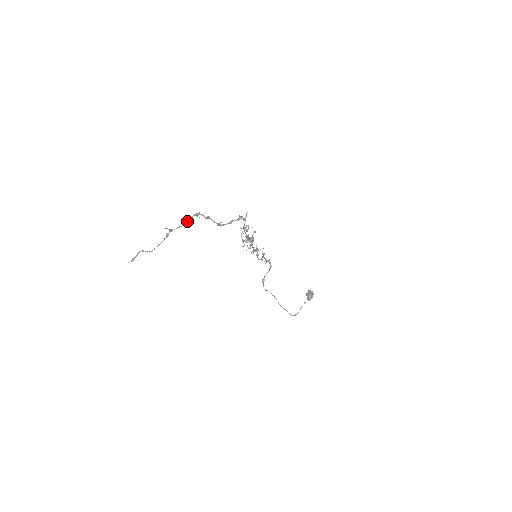
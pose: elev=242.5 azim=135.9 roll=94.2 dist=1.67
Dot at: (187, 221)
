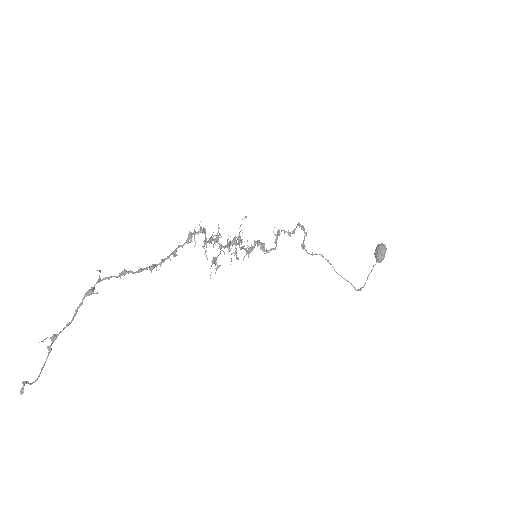
Dot at: occluded
